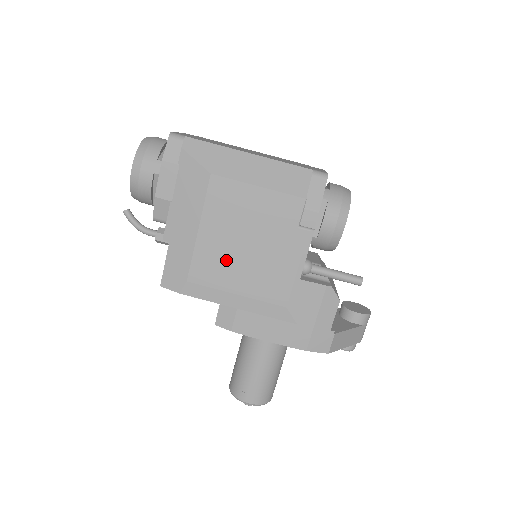
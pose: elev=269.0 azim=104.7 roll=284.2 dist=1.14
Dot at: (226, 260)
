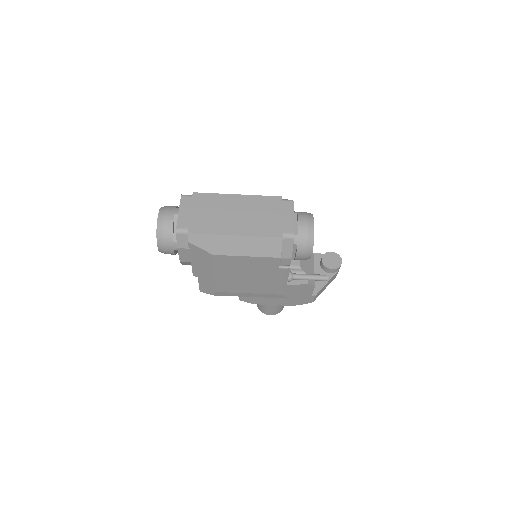
Dot at: (237, 283)
